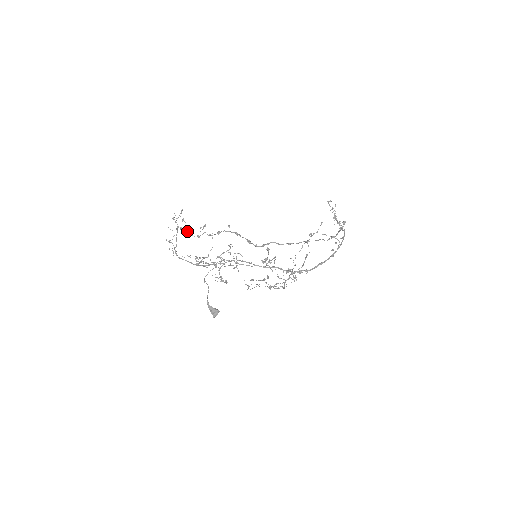
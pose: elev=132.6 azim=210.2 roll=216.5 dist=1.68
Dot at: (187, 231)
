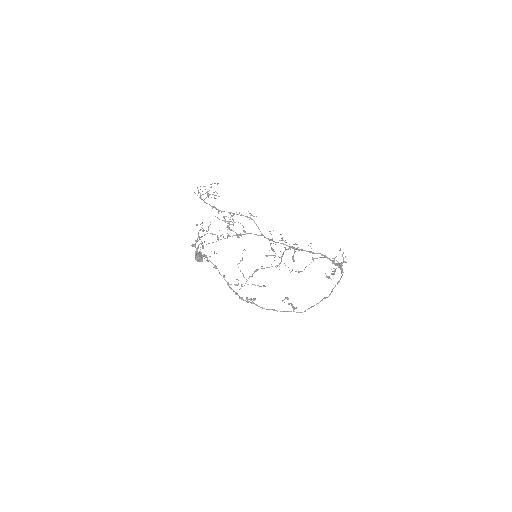
Dot at: (195, 240)
